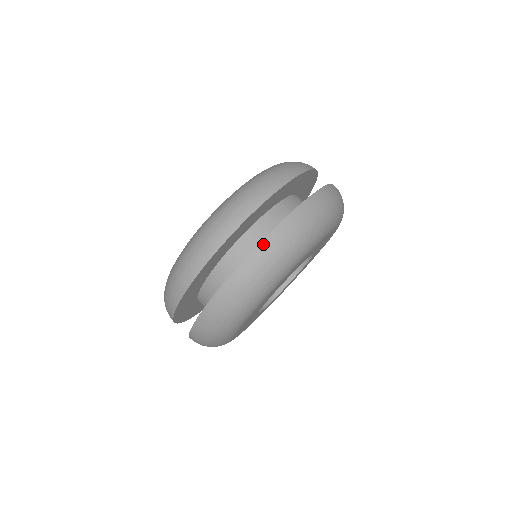
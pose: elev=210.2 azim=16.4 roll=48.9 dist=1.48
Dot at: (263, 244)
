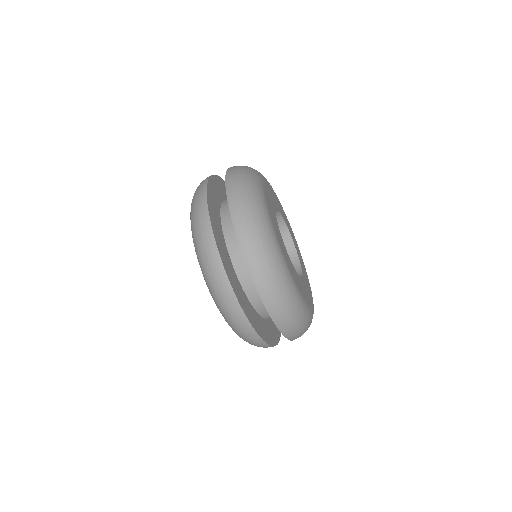
Dot at: (231, 206)
